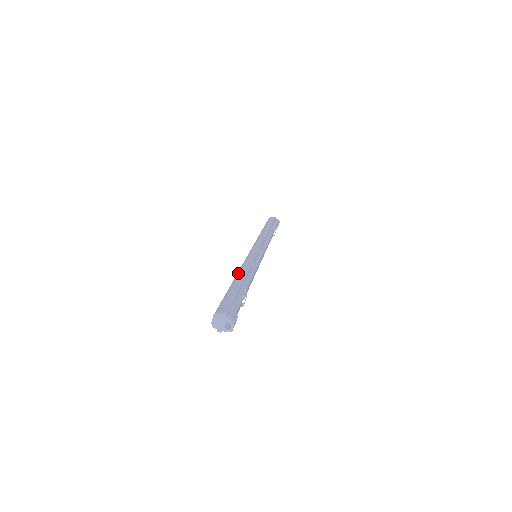
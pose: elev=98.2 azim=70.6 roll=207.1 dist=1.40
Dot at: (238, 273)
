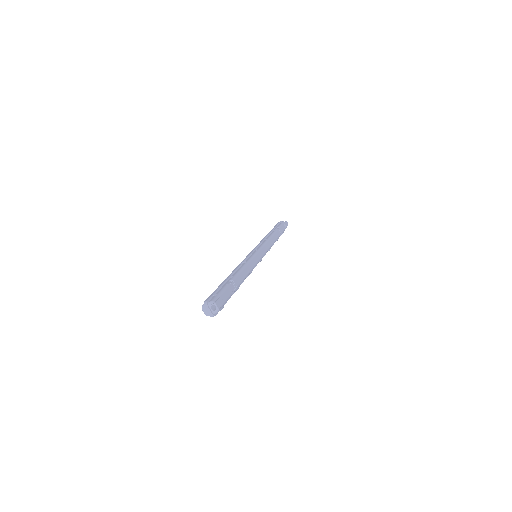
Dot at: occluded
